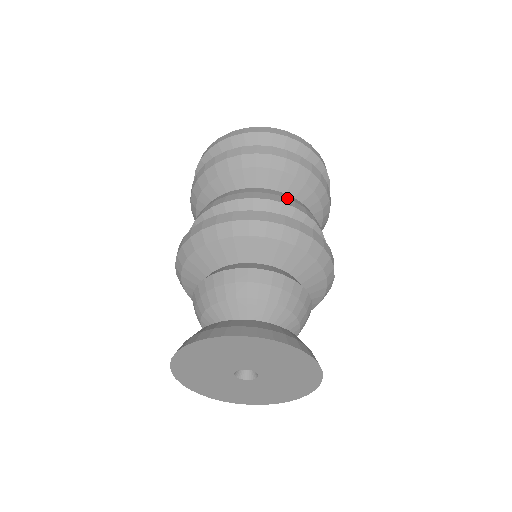
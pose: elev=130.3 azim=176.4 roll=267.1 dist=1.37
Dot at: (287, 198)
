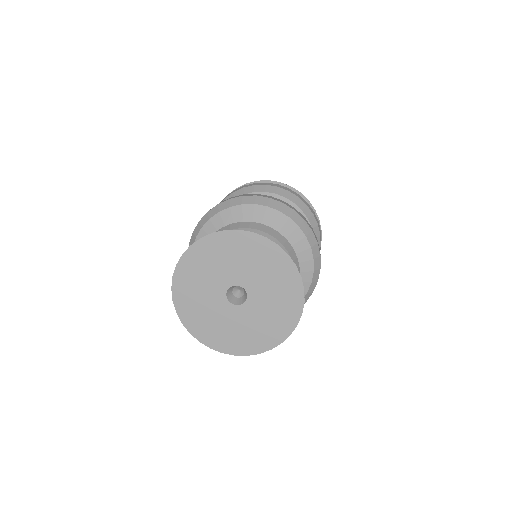
Dot at: occluded
